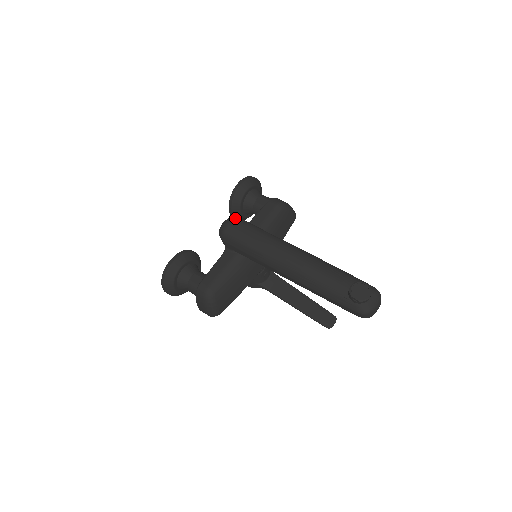
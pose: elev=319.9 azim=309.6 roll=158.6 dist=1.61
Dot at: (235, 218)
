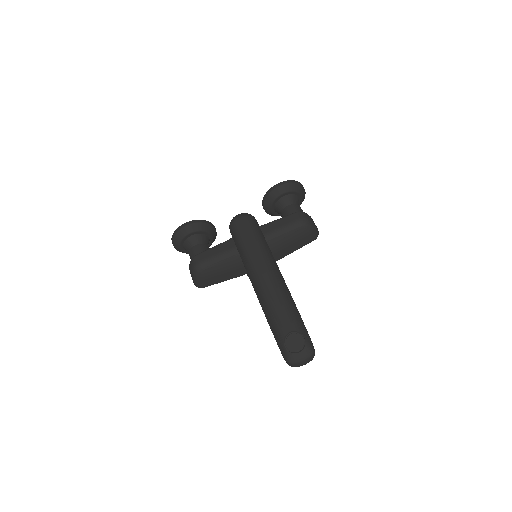
Dot at: (248, 216)
